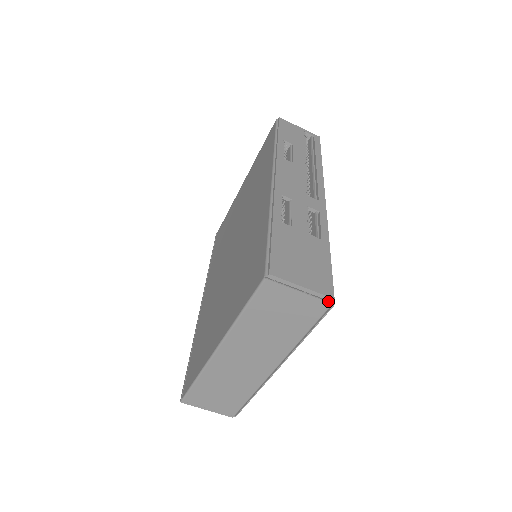
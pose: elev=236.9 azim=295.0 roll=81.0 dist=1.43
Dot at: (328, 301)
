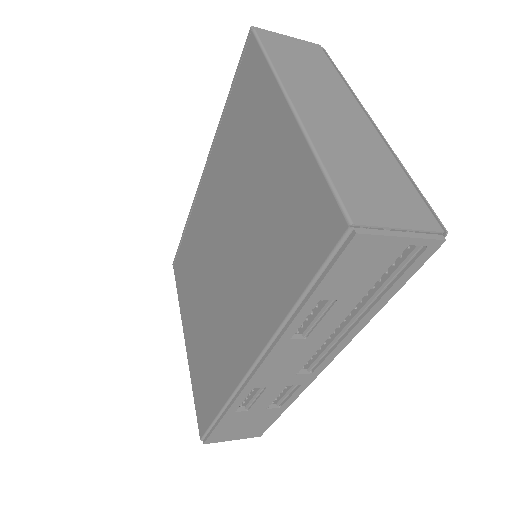
Dot at: occluded
